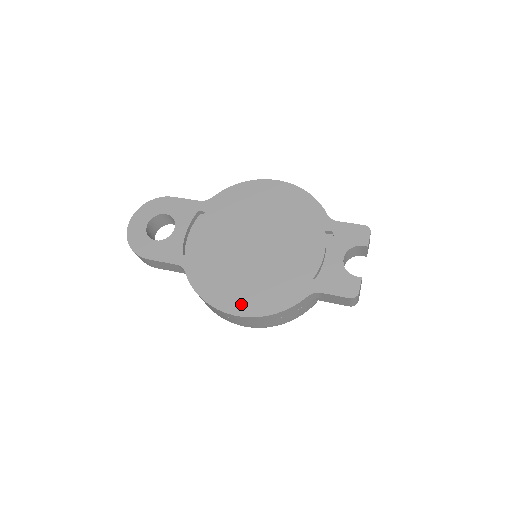
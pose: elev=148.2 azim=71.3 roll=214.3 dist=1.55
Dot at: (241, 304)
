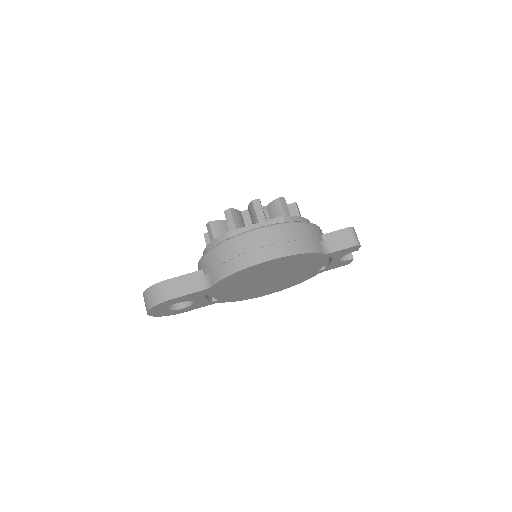
Dot at: occluded
